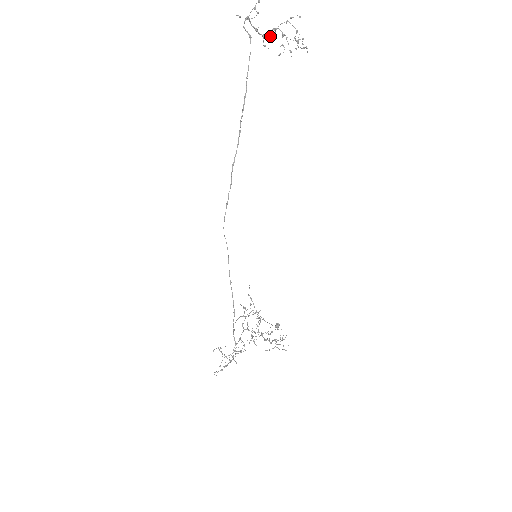
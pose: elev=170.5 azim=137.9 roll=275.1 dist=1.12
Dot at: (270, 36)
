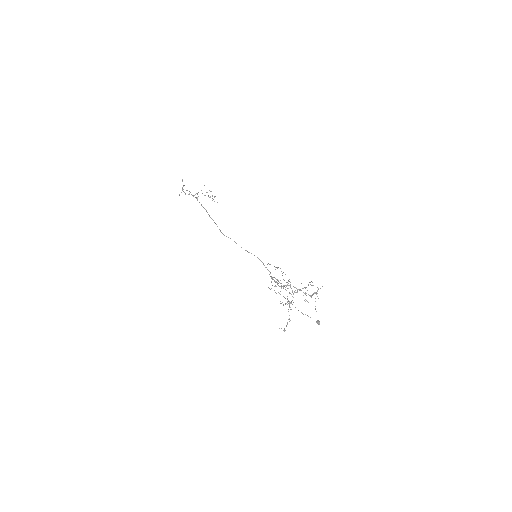
Dot at: occluded
